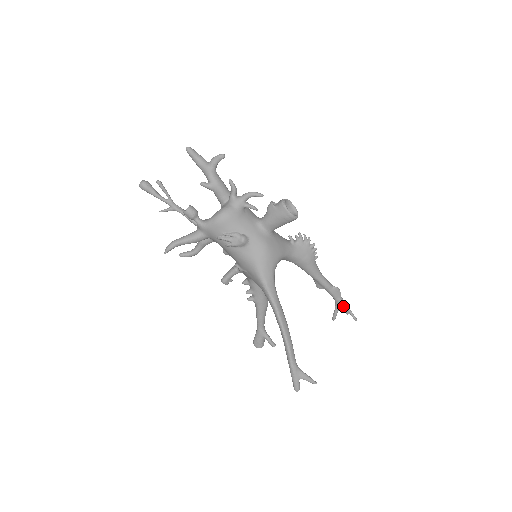
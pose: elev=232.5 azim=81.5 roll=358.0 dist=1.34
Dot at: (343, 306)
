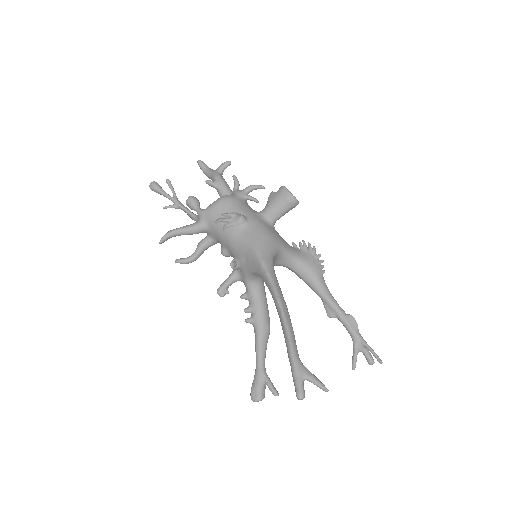
Dot at: (363, 344)
